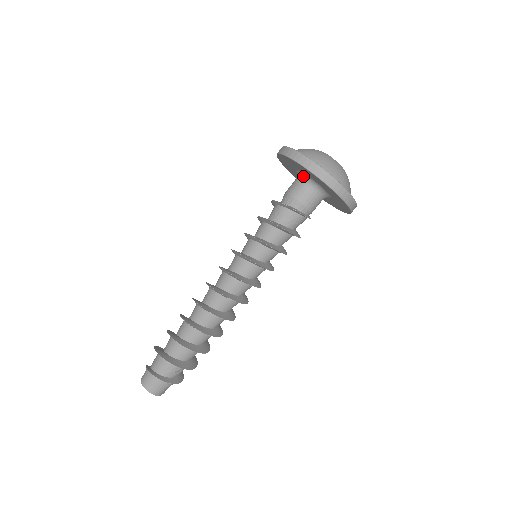
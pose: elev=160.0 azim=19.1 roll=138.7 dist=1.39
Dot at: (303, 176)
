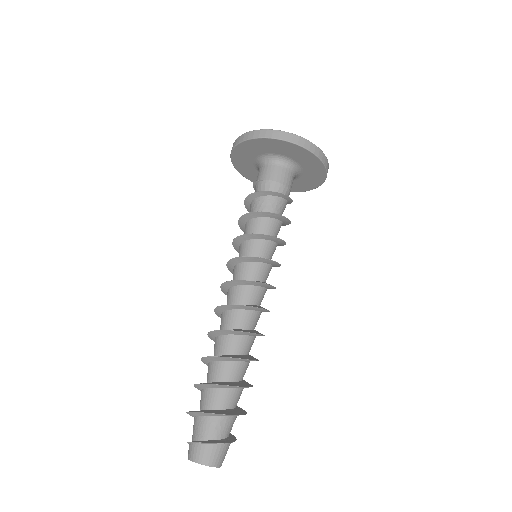
Dot at: (286, 161)
